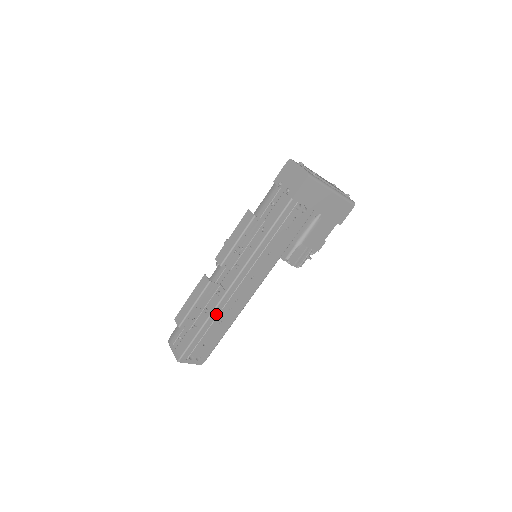
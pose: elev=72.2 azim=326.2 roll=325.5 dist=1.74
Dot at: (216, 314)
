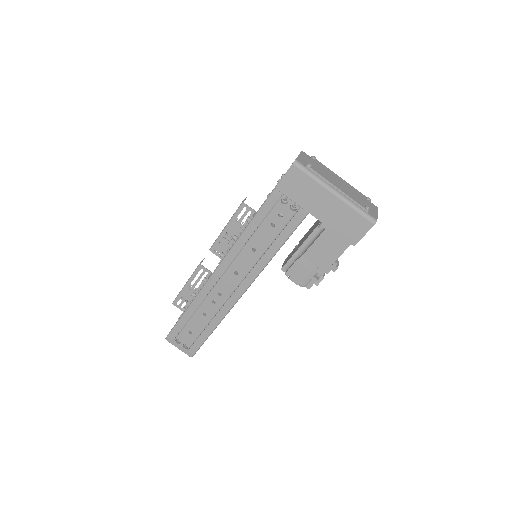
Dot at: (199, 301)
